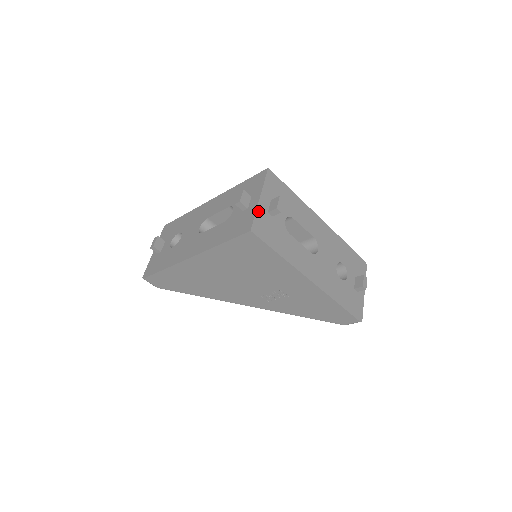
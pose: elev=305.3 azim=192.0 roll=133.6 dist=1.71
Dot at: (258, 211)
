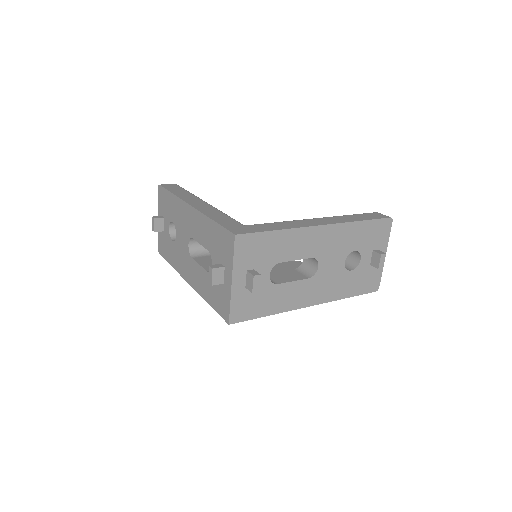
Dot at: (233, 298)
